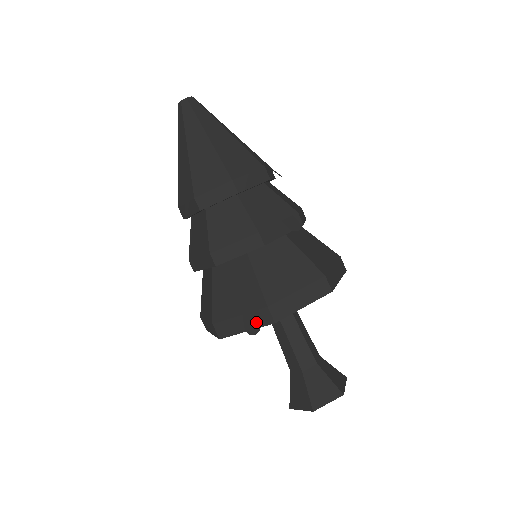
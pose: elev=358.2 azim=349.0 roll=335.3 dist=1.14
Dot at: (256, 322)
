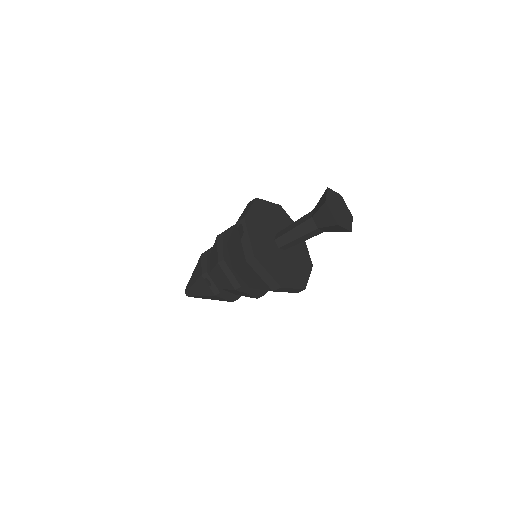
Dot at: (240, 228)
